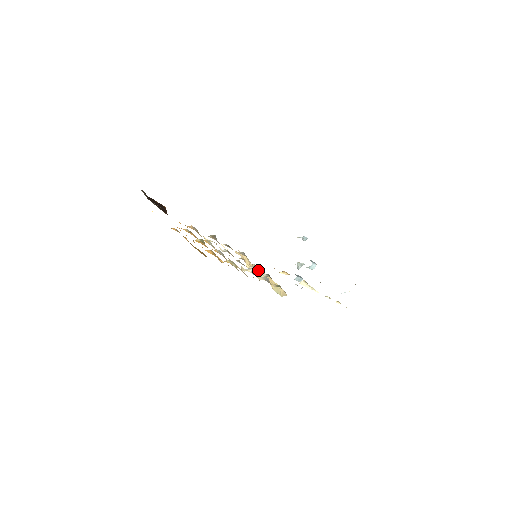
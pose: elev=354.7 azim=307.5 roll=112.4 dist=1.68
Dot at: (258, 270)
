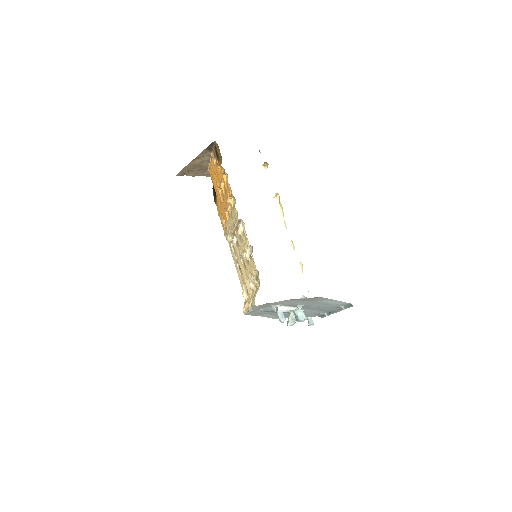
Dot at: (250, 296)
